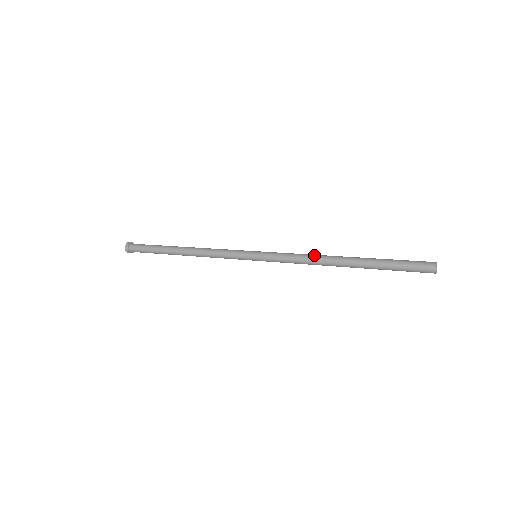
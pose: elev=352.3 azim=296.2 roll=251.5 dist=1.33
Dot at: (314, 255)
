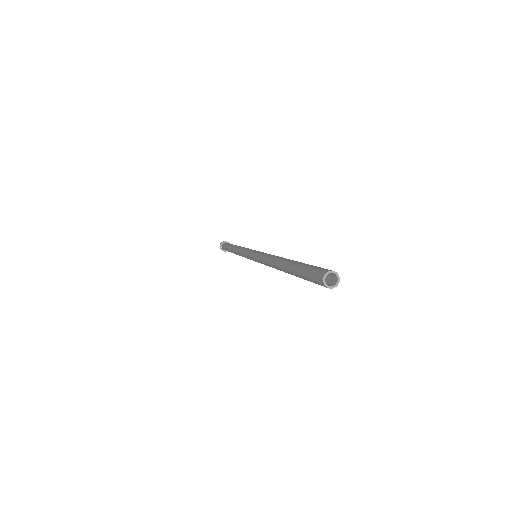
Dot at: (269, 259)
